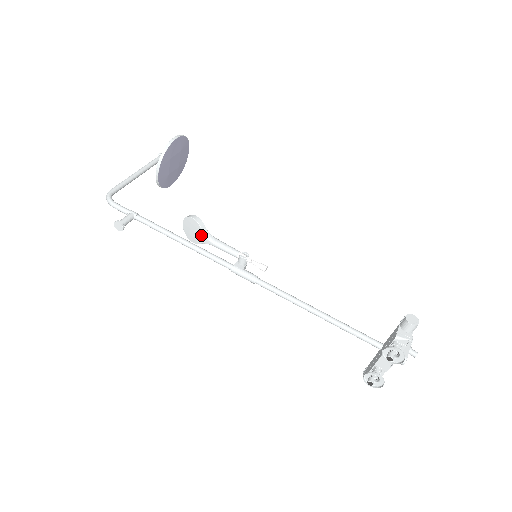
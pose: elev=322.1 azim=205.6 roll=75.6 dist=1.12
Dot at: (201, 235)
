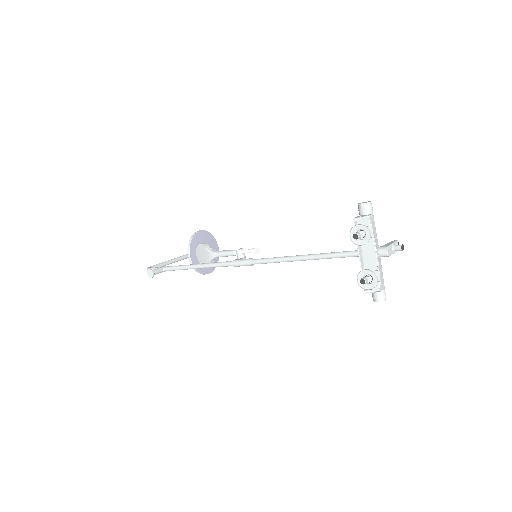
Dot at: (207, 253)
